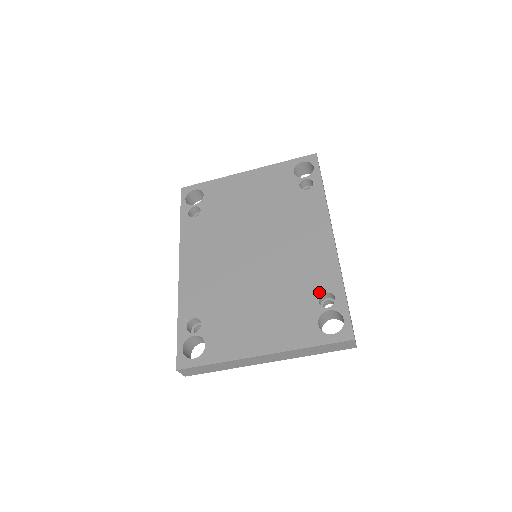
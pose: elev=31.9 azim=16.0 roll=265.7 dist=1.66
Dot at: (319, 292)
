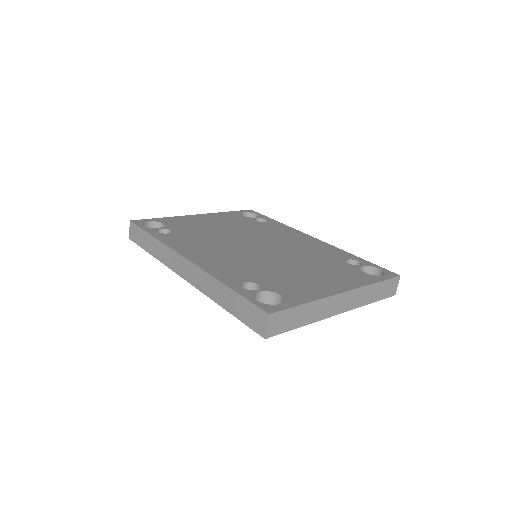
Dot at: (343, 259)
